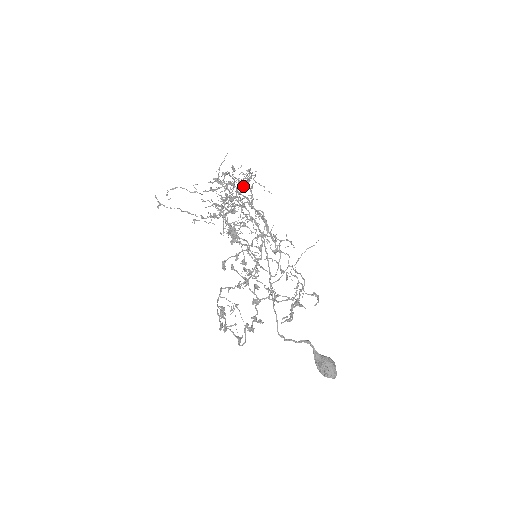
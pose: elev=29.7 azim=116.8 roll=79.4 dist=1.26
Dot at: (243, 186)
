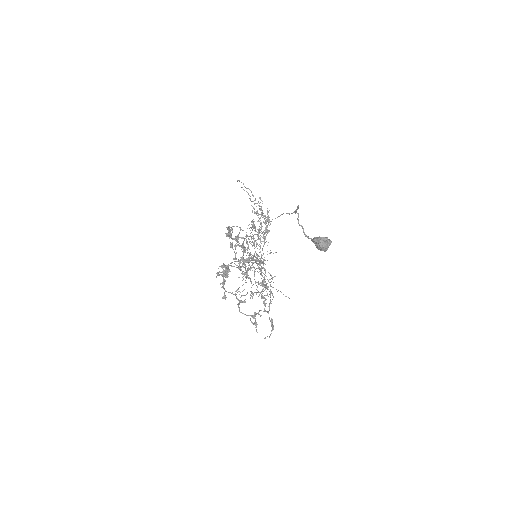
Dot at: occluded
